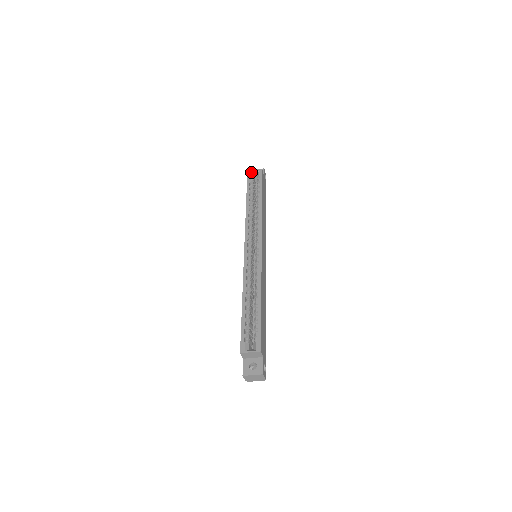
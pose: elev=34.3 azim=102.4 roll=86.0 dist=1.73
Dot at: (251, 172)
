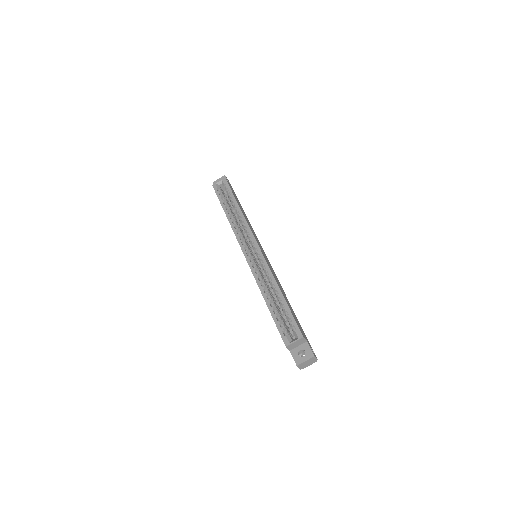
Dot at: (215, 183)
